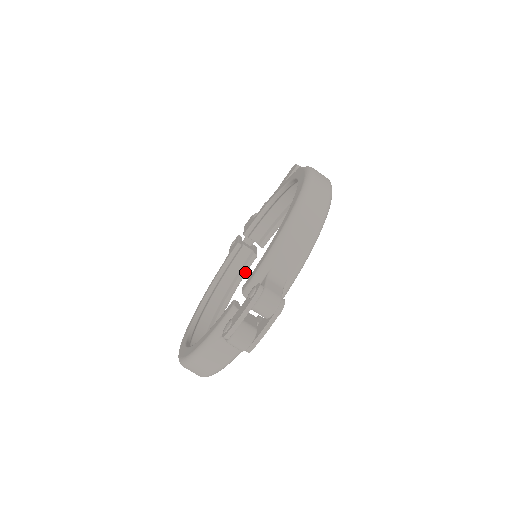
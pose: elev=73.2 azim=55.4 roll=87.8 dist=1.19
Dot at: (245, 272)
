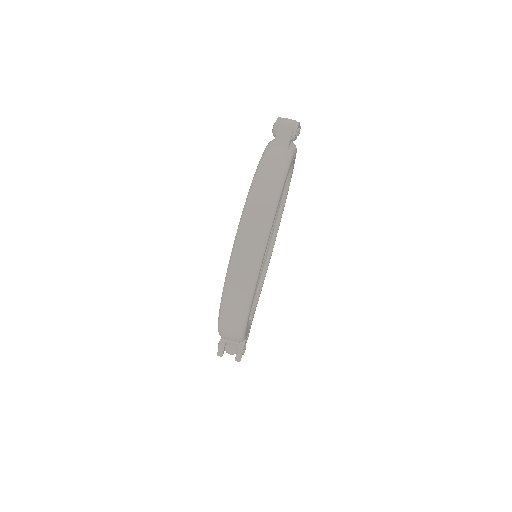
Dot at: occluded
